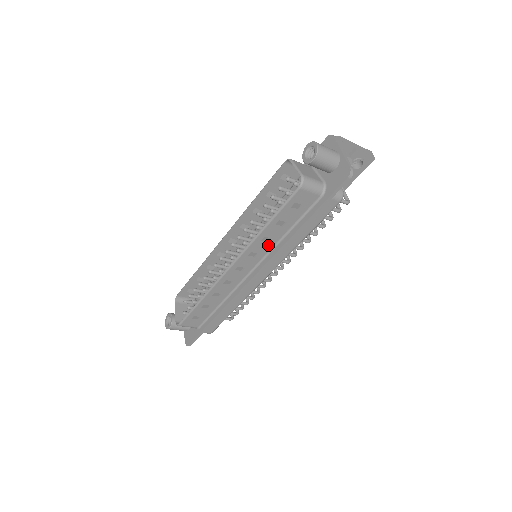
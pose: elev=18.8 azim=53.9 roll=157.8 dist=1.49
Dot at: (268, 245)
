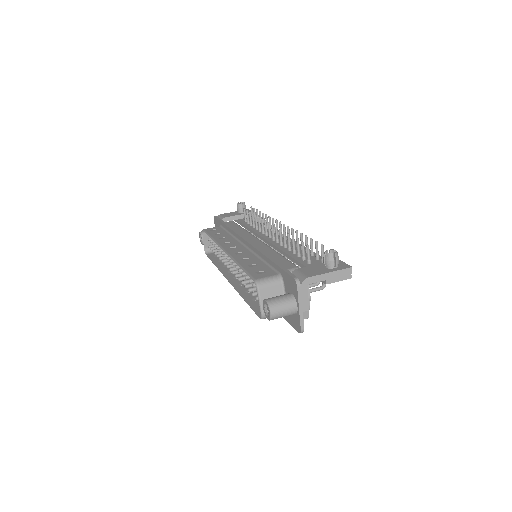
Dot at: occluded
